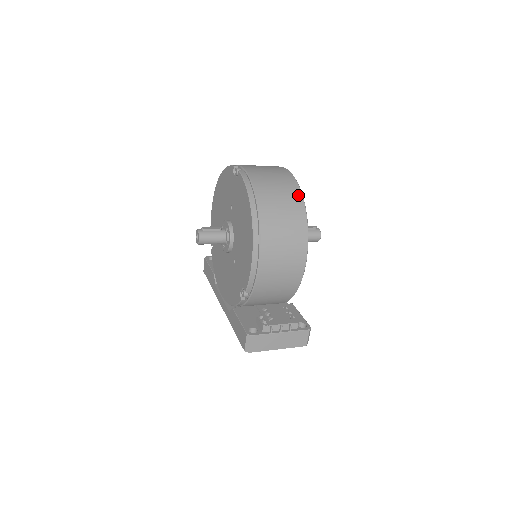
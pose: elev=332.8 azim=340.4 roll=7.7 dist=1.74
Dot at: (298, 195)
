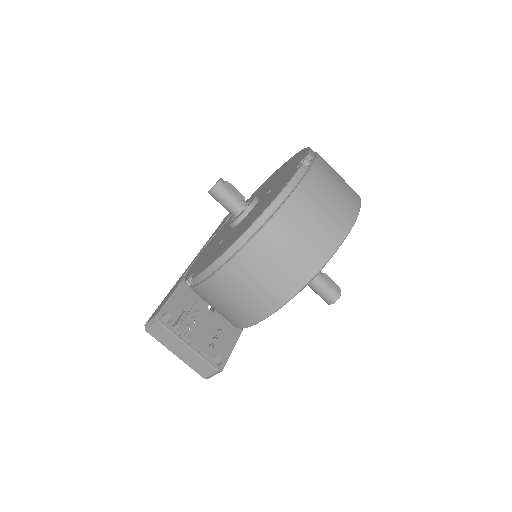
Dot at: (330, 248)
